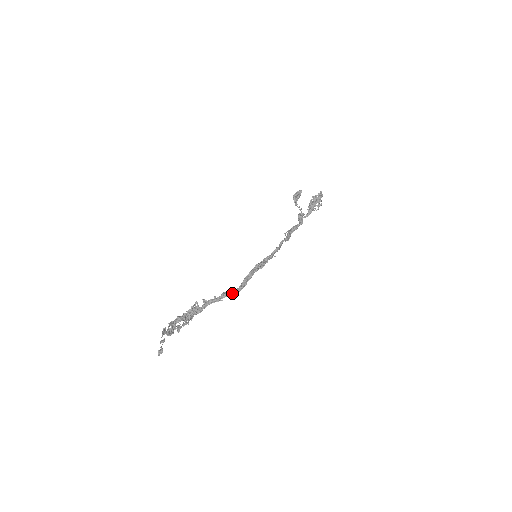
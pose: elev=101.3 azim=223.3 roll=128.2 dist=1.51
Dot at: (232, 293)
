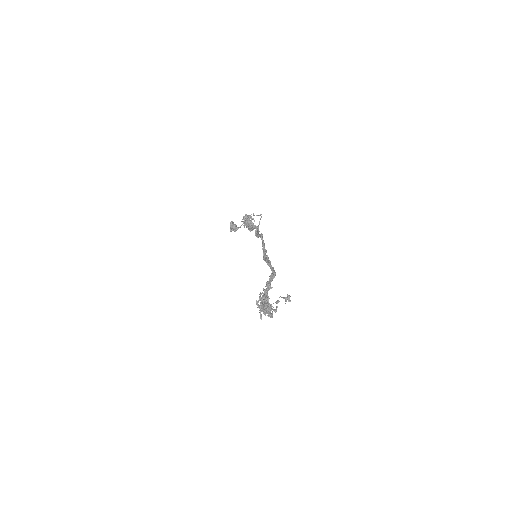
Dot at: (273, 275)
